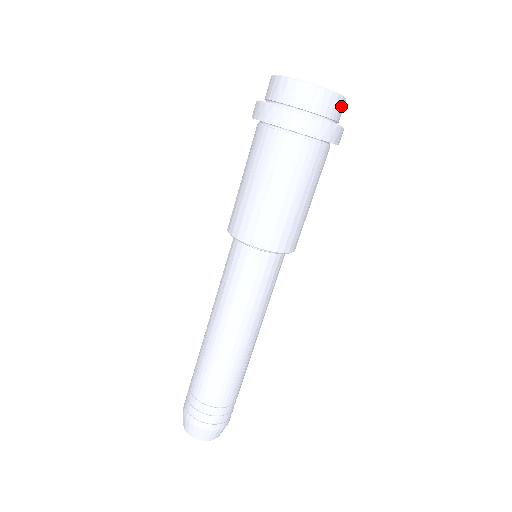
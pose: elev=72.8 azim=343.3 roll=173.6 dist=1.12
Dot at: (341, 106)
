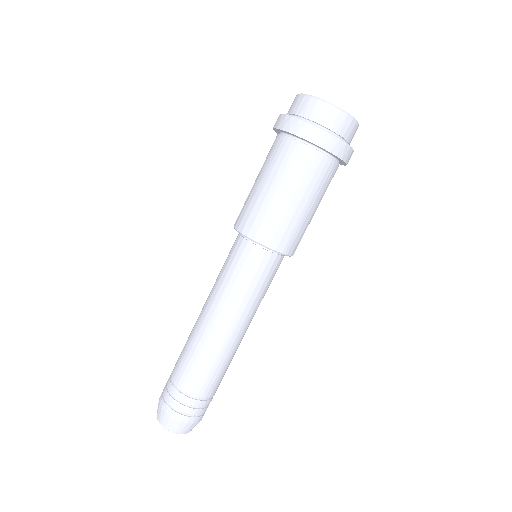
Dot at: (333, 115)
